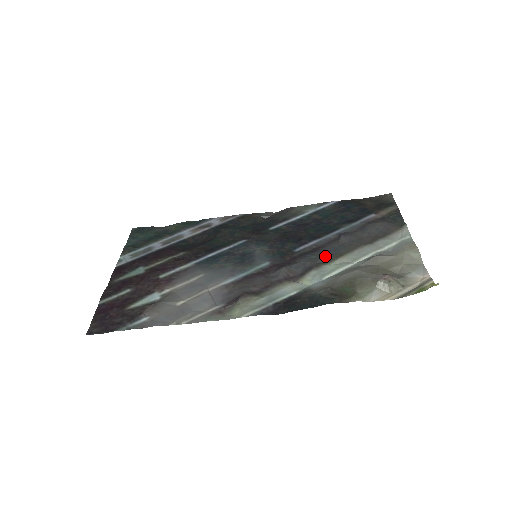
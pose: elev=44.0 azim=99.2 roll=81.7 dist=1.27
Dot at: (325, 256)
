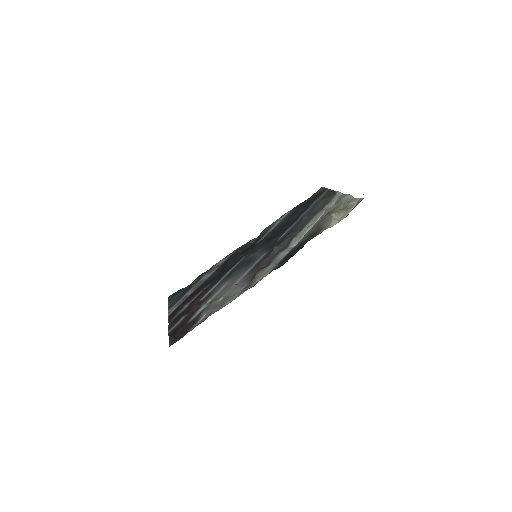
Dot at: (297, 230)
